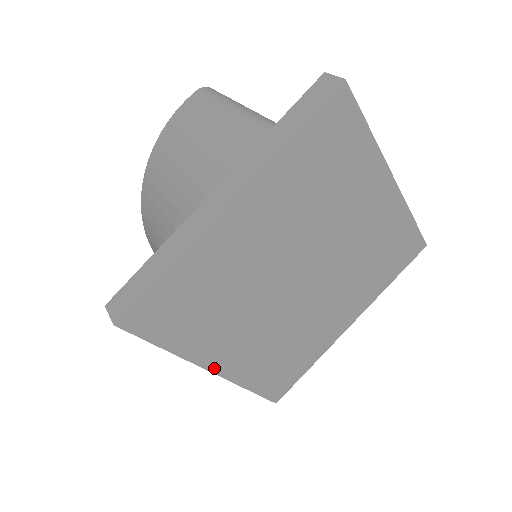
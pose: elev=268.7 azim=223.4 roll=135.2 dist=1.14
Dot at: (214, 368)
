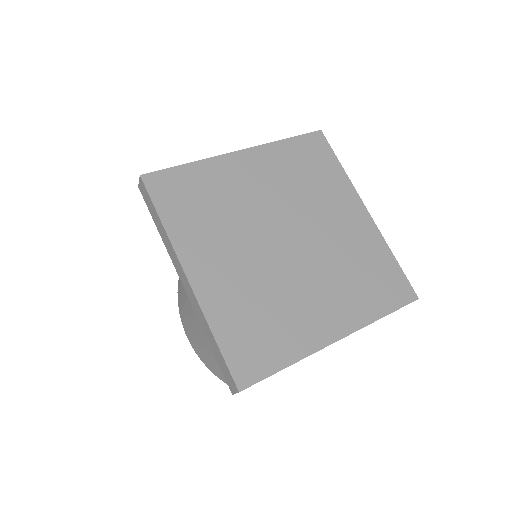
Dot at: (190, 273)
